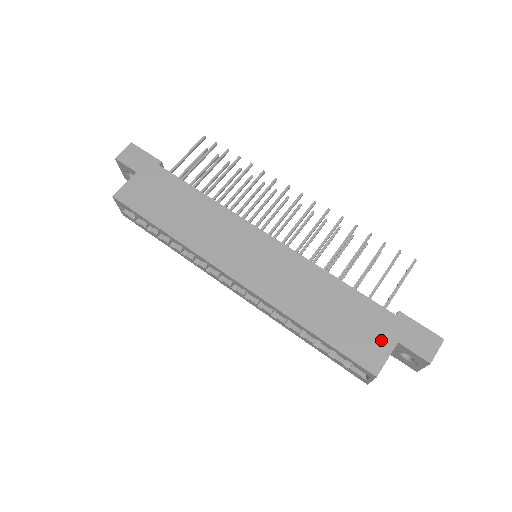
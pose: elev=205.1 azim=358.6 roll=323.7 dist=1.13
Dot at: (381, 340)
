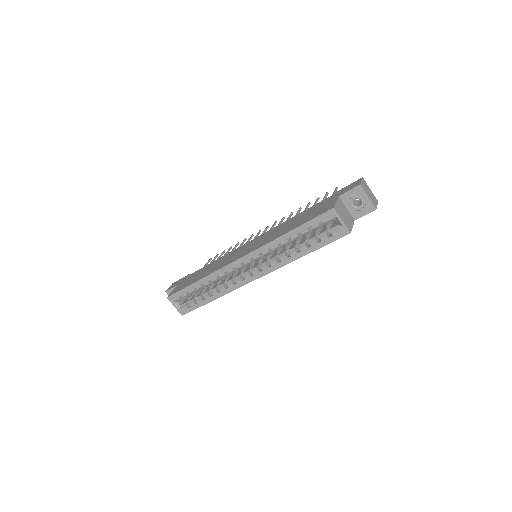
Dot at: (329, 203)
